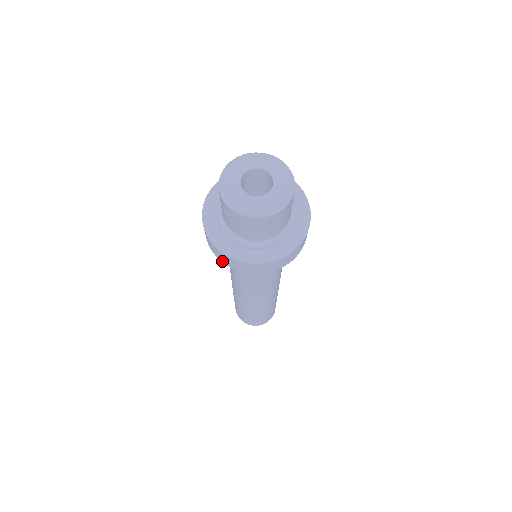
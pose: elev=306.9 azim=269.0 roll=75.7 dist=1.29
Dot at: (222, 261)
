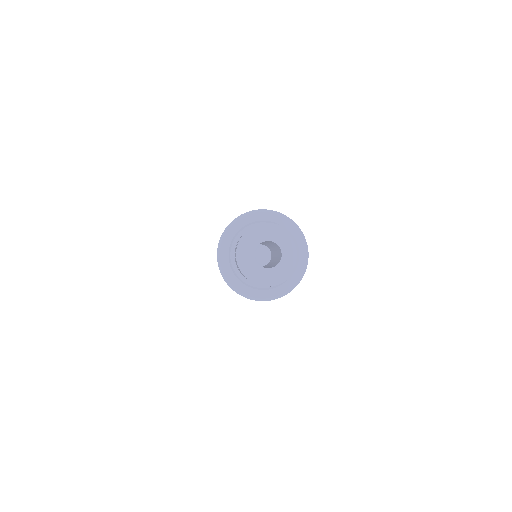
Dot at: occluded
